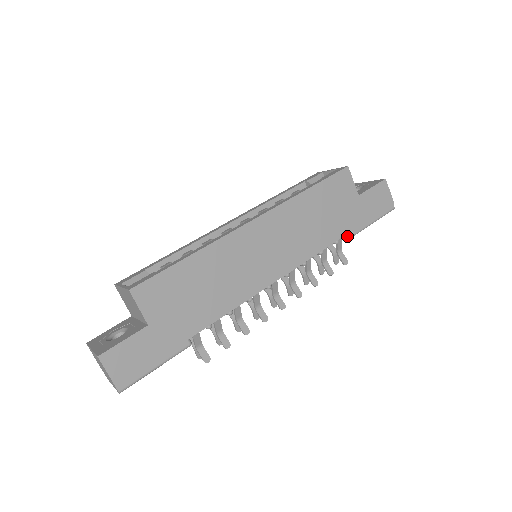
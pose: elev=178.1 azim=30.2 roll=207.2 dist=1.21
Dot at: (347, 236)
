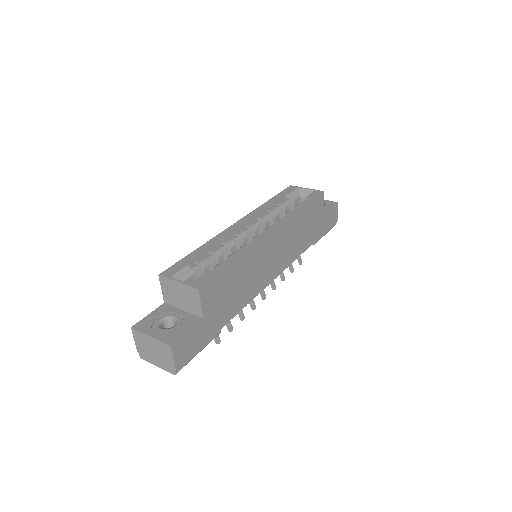
Dot at: occluded
